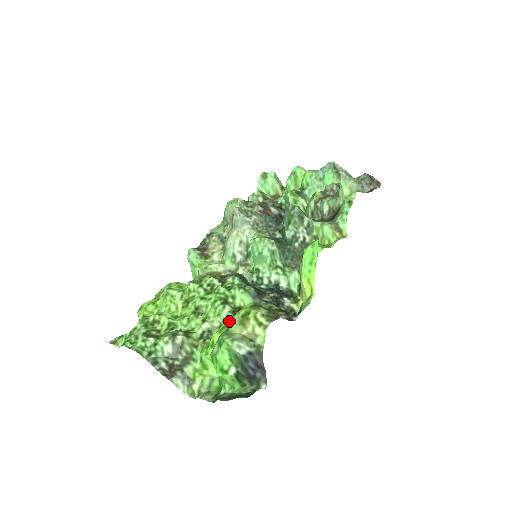
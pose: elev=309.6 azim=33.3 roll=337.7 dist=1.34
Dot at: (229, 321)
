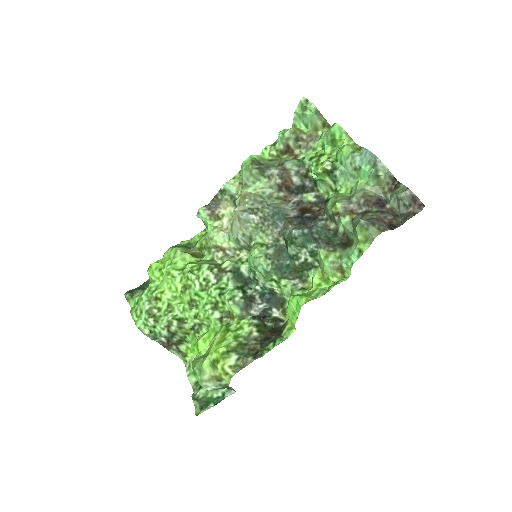
Dot at: (215, 327)
